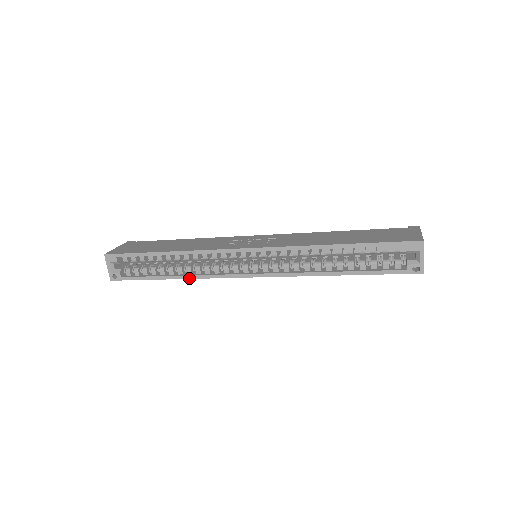
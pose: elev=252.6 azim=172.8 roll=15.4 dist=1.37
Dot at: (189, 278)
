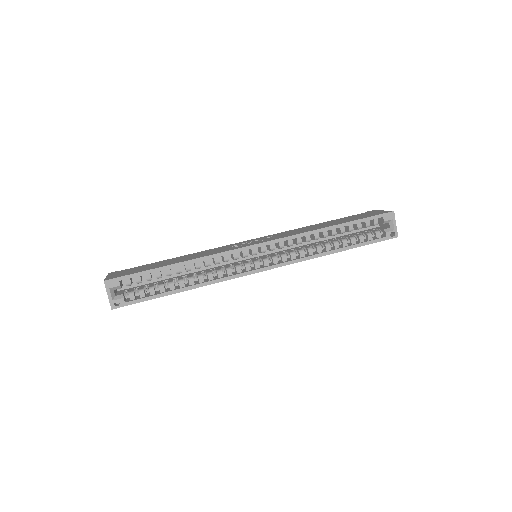
Dot at: occluded
